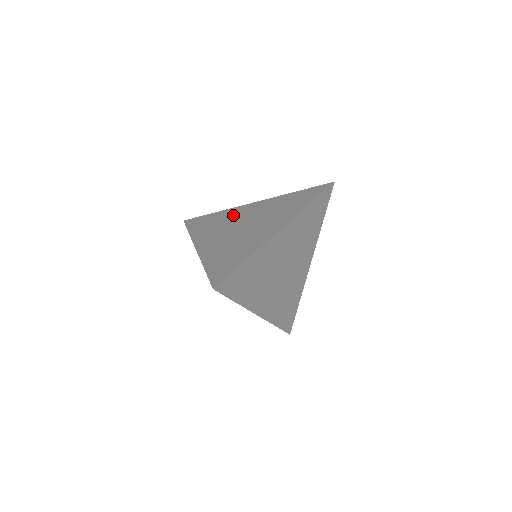
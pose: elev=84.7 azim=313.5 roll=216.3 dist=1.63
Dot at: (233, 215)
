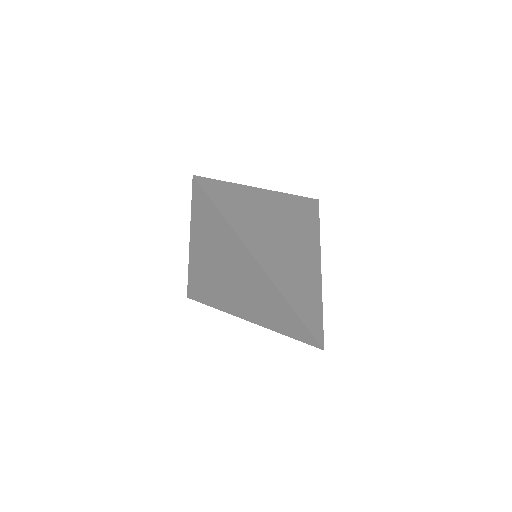
Dot at: occluded
